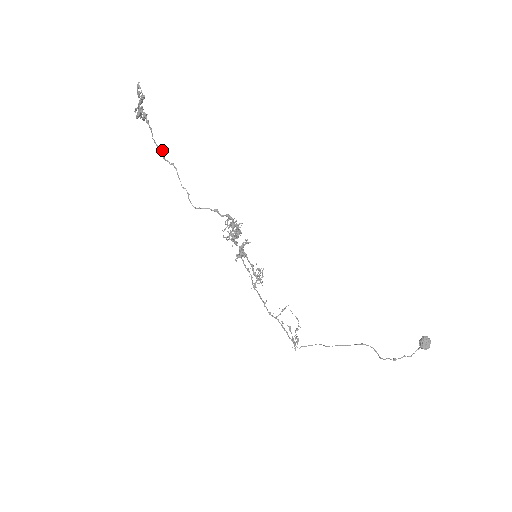
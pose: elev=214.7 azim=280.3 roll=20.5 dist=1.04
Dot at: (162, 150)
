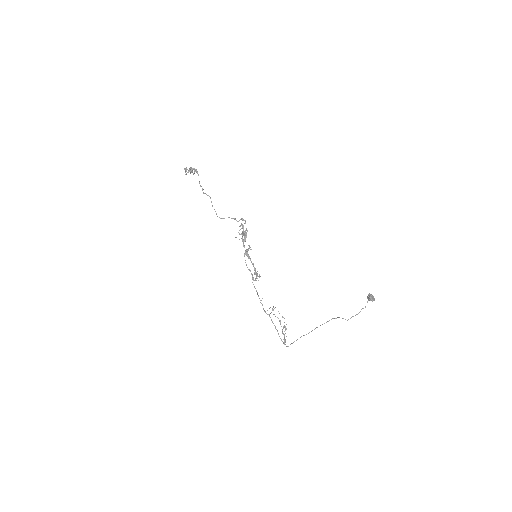
Dot at: (203, 189)
